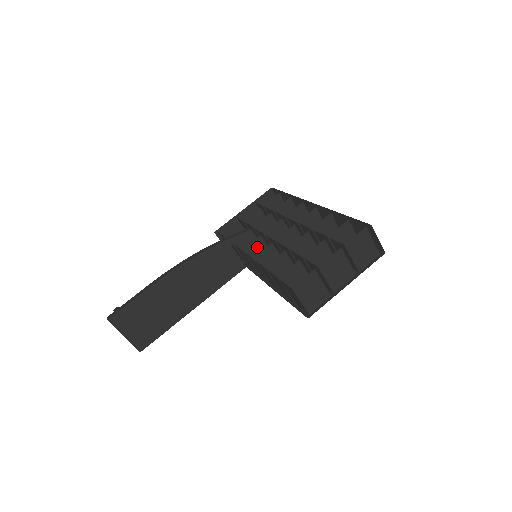
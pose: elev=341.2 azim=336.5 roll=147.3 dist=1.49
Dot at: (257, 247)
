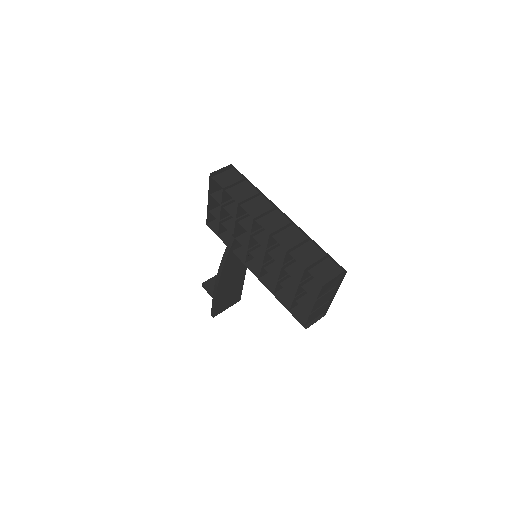
Dot at: occluded
